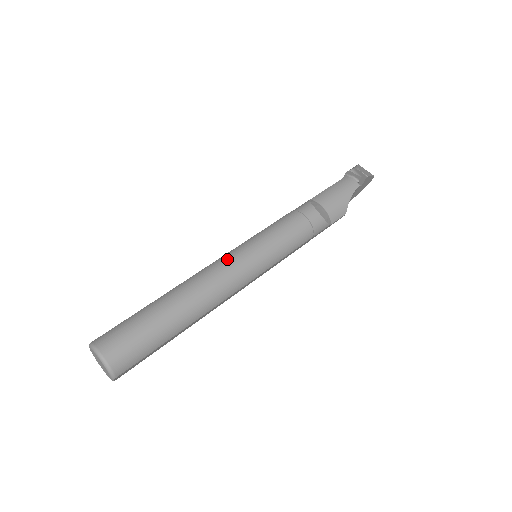
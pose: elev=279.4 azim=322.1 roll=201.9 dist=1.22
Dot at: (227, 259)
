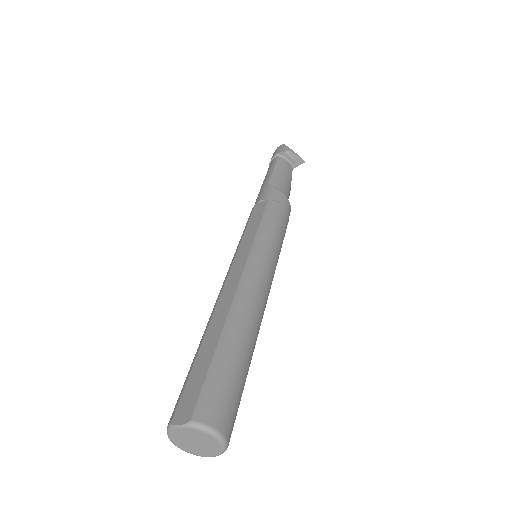
Dot at: (258, 268)
